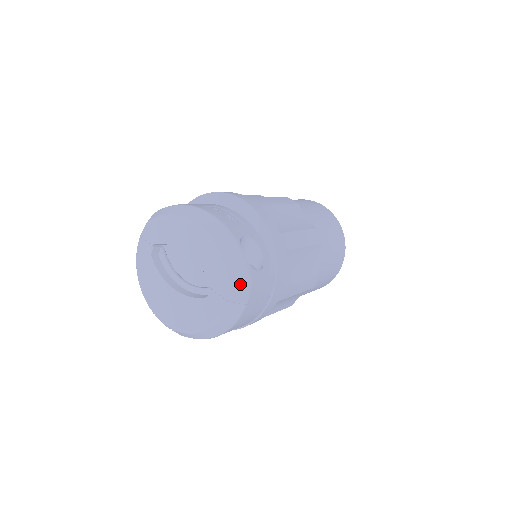
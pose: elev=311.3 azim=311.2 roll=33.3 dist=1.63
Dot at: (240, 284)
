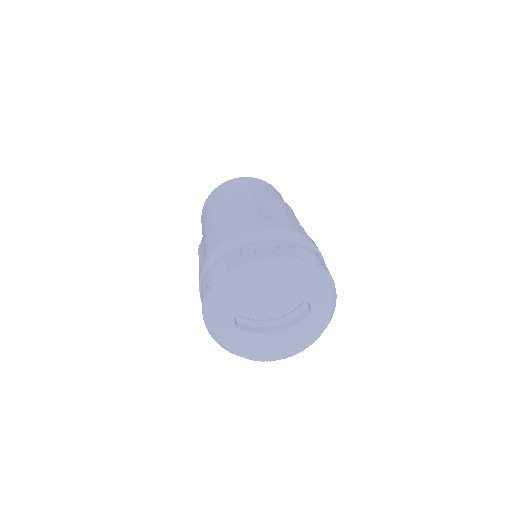
Dot at: (329, 283)
